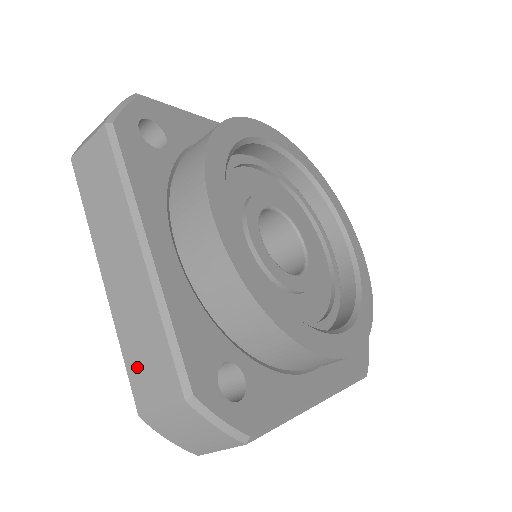
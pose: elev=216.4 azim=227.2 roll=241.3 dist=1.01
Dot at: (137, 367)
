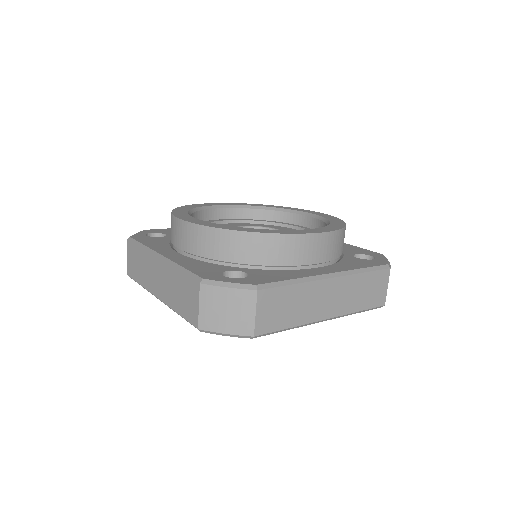
Dot at: (184, 308)
